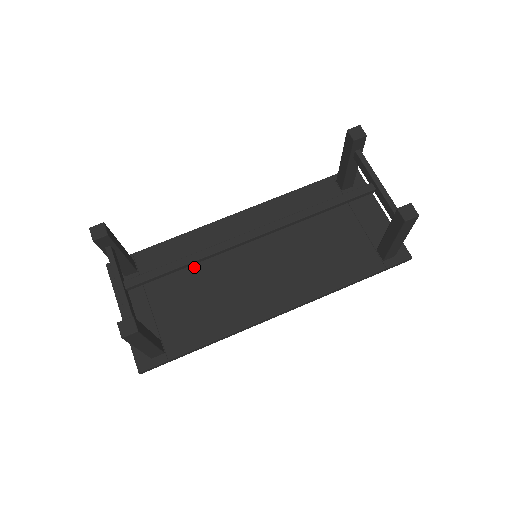
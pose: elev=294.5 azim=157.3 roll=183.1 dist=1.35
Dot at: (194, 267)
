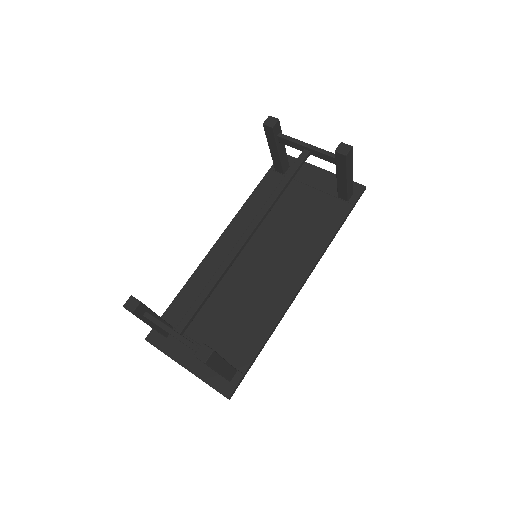
Dot at: (215, 296)
